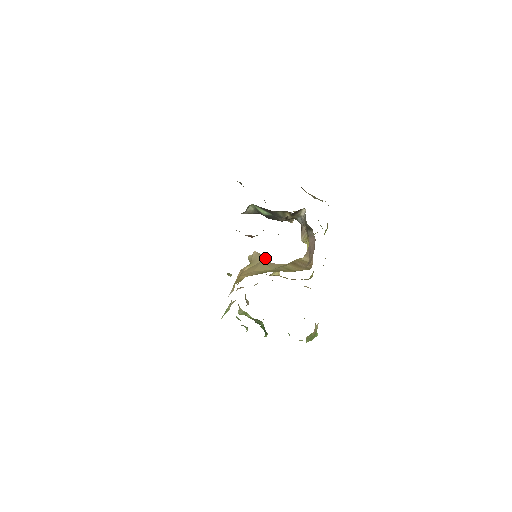
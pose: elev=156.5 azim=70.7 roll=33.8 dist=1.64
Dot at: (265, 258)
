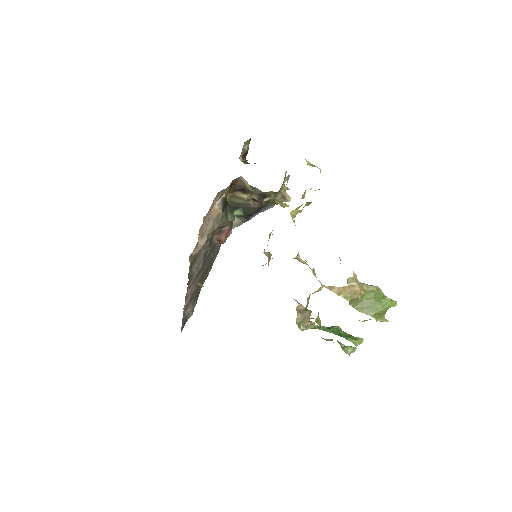
Dot at: (266, 252)
